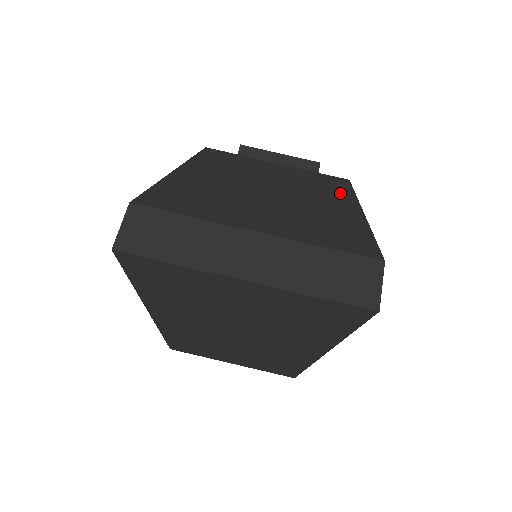
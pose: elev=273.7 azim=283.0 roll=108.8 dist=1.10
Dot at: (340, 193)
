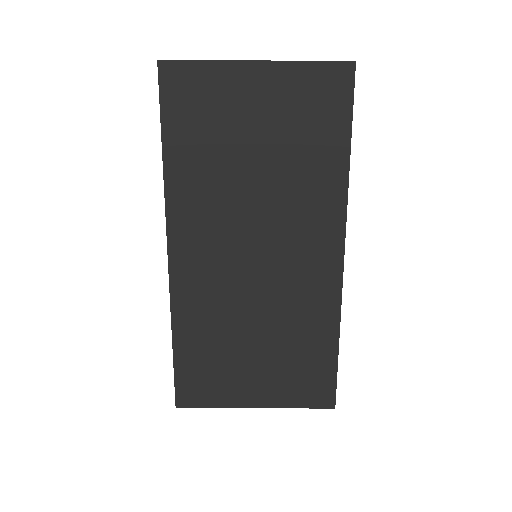
Dot at: occluded
